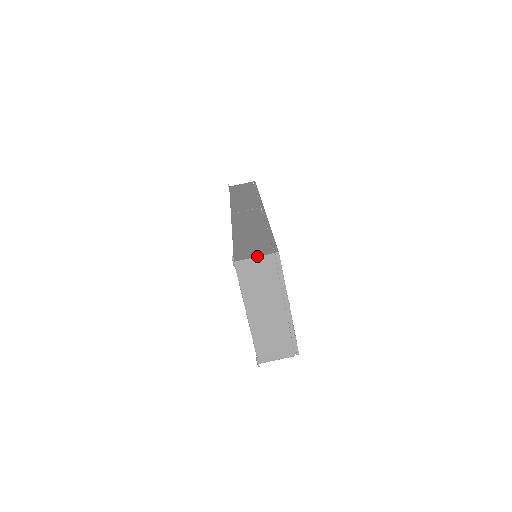
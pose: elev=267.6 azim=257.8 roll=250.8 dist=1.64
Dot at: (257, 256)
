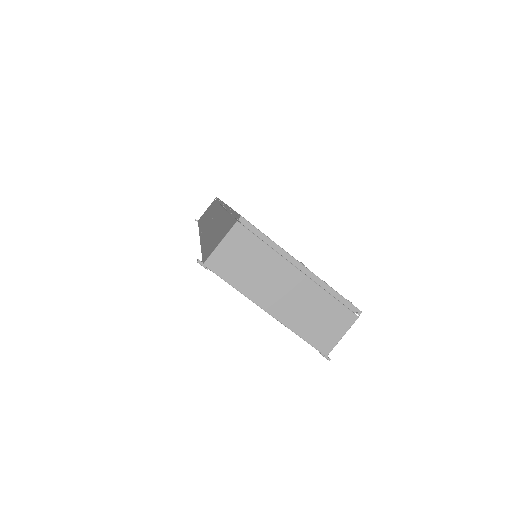
Dot at: (222, 239)
